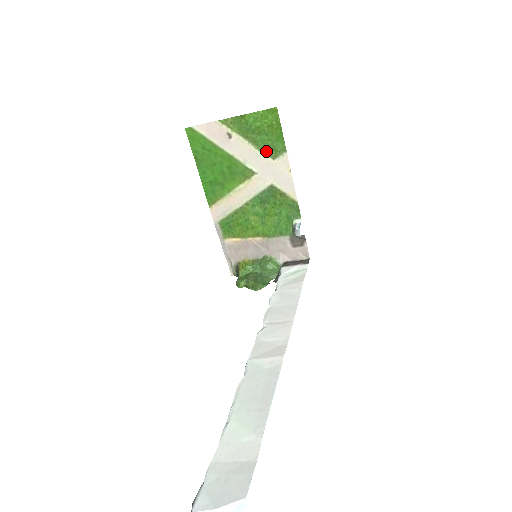
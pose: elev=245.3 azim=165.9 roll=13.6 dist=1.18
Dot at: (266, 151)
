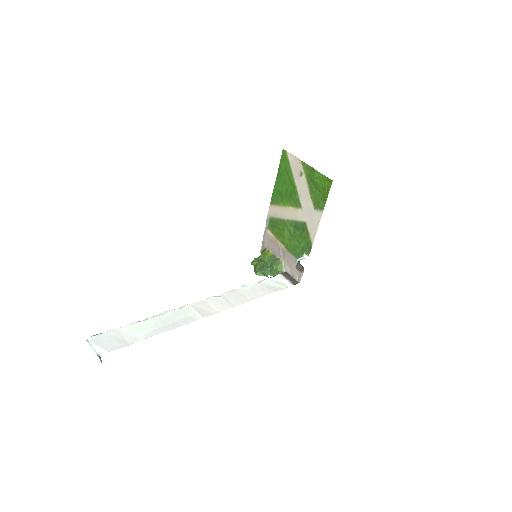
Dot at: (314, 200)
